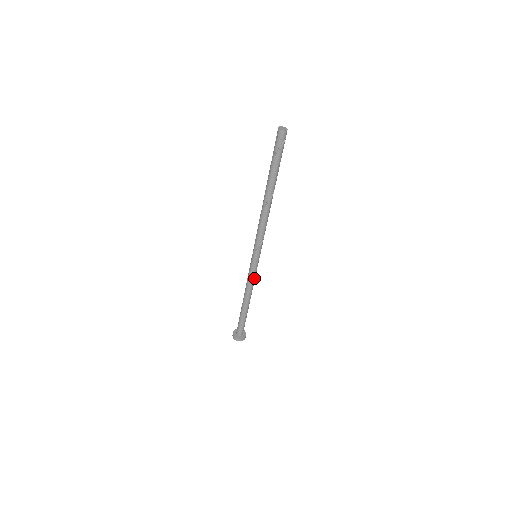
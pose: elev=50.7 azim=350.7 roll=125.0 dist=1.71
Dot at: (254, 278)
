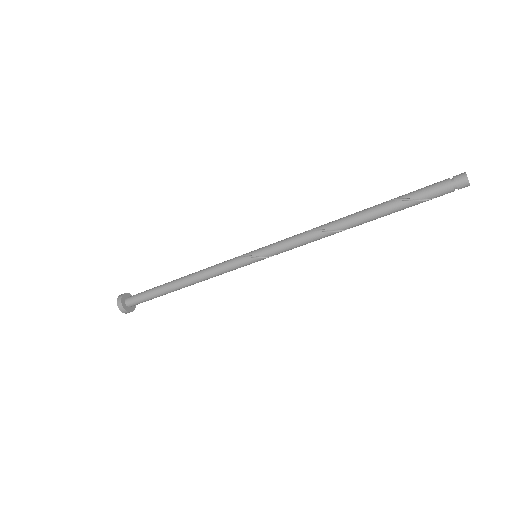
Dot at: occluded
